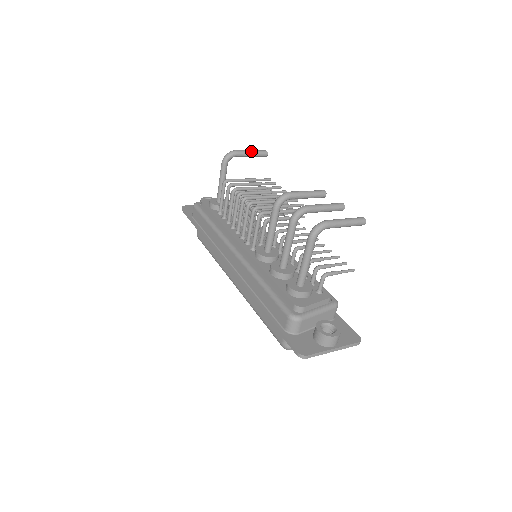
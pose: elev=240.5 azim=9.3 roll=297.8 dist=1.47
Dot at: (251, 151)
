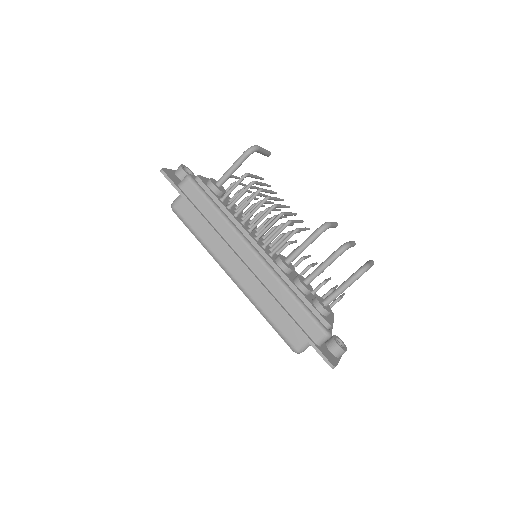
Dot at: (265, 150)
